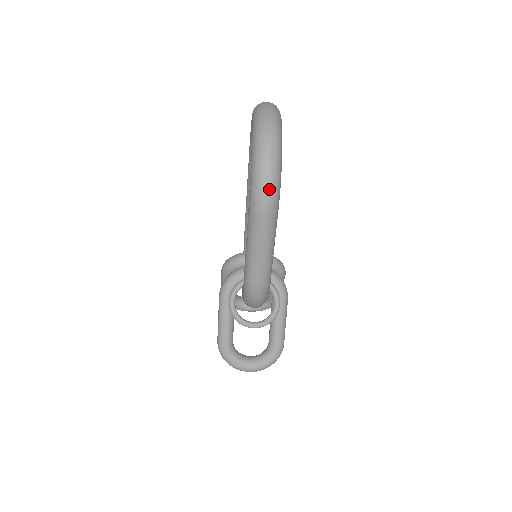
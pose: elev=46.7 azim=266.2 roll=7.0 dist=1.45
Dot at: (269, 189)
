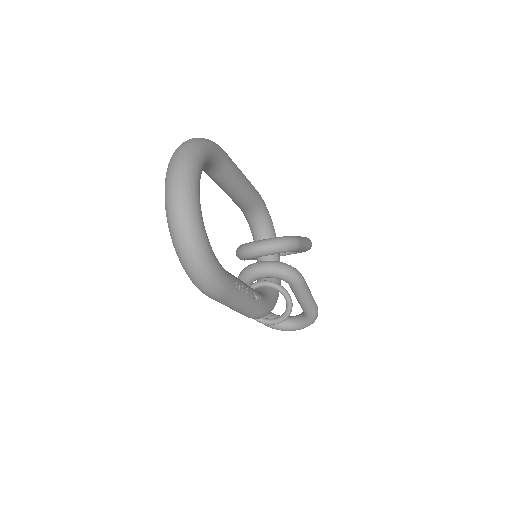
Dot at: (207, 285)
